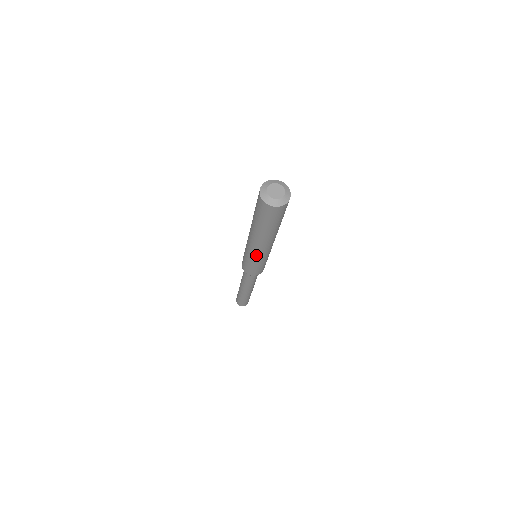
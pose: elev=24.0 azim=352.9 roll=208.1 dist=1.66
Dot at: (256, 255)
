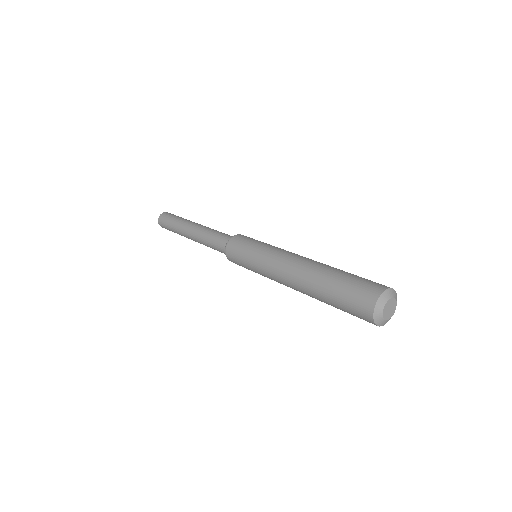
Dot at: (269, 274)
